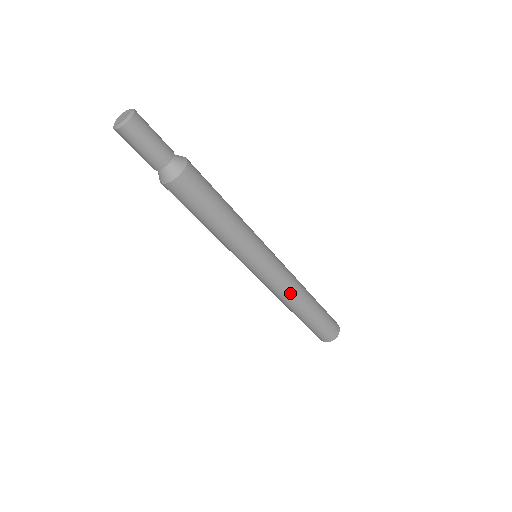
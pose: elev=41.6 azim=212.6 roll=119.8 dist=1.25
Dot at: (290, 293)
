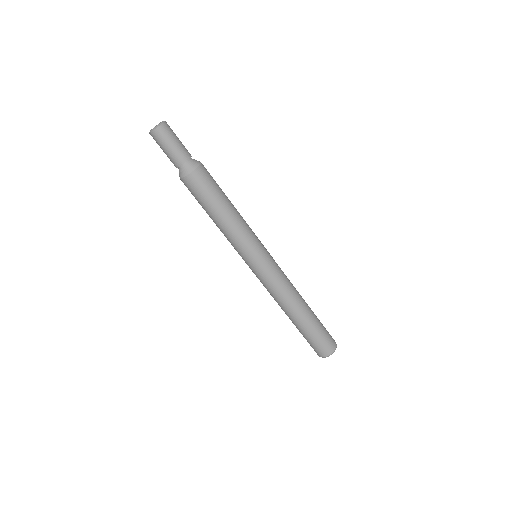
Dot at: (282, 296)
